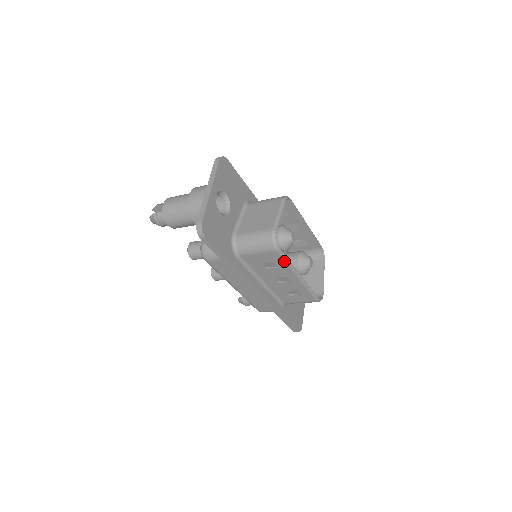
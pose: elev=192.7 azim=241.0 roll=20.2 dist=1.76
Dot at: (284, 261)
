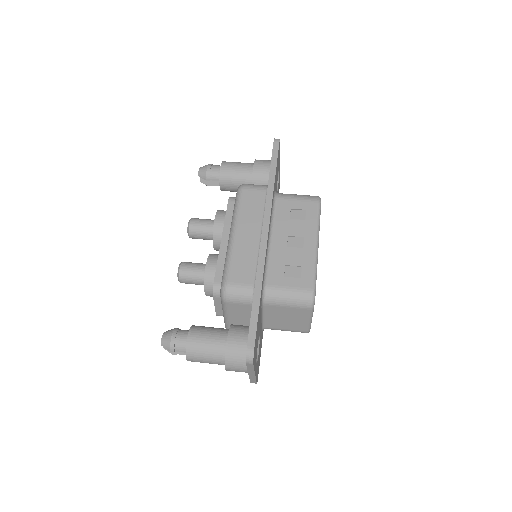
Dot at: occluded
